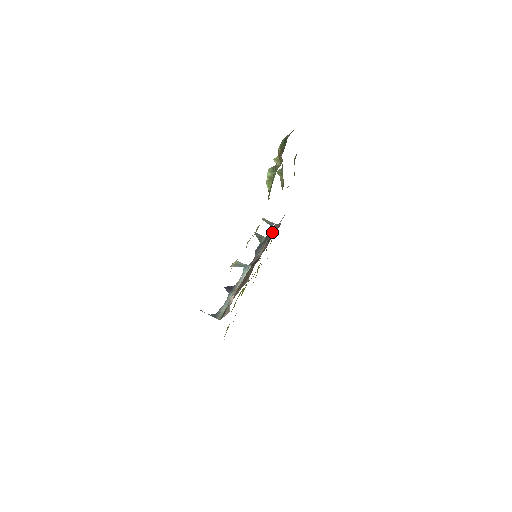
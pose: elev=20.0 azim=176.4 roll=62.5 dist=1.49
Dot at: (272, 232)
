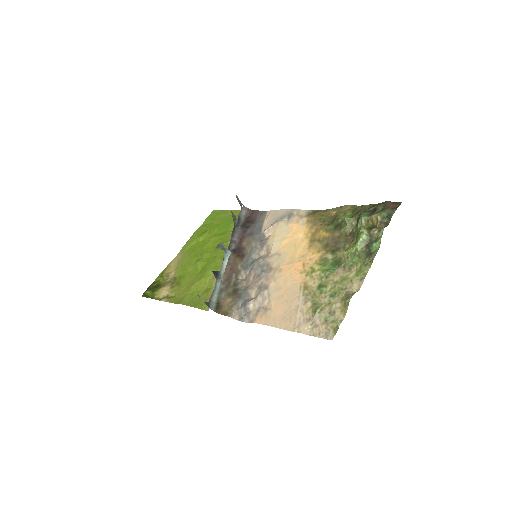
Dot at: (270, 234)
